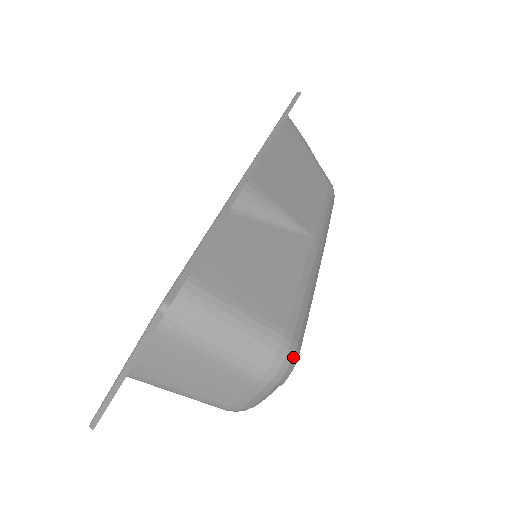
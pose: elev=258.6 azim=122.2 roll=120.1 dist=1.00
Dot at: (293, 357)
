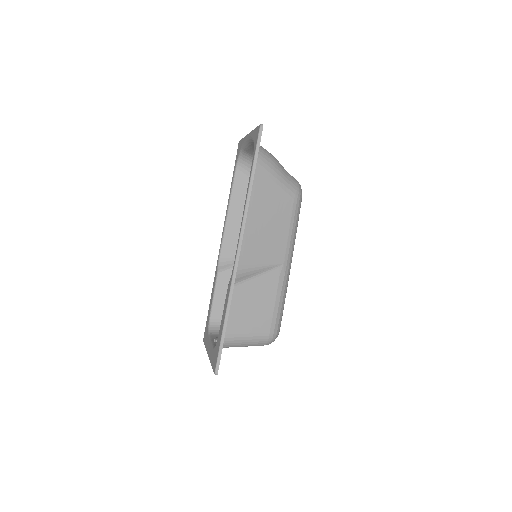
Dot at: (276, 337)
